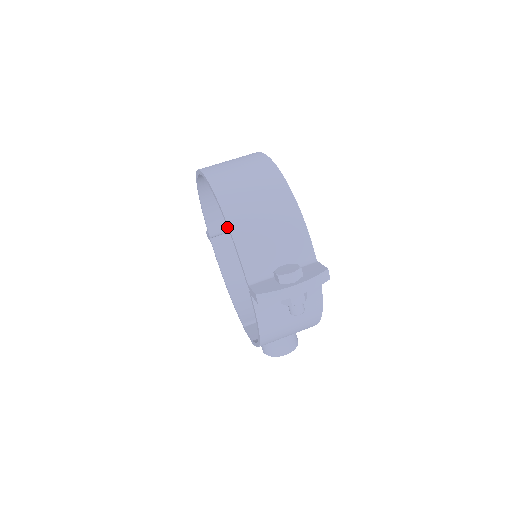
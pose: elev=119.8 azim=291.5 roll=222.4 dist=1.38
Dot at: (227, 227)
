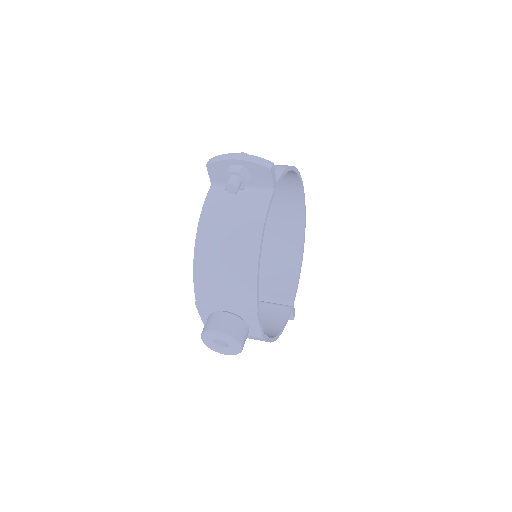
Dot at: (264, 293)
